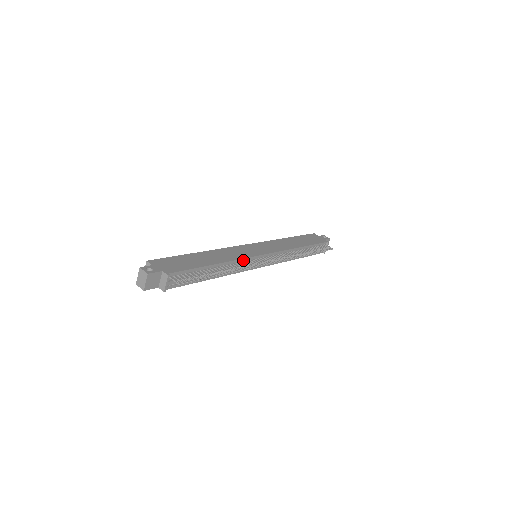
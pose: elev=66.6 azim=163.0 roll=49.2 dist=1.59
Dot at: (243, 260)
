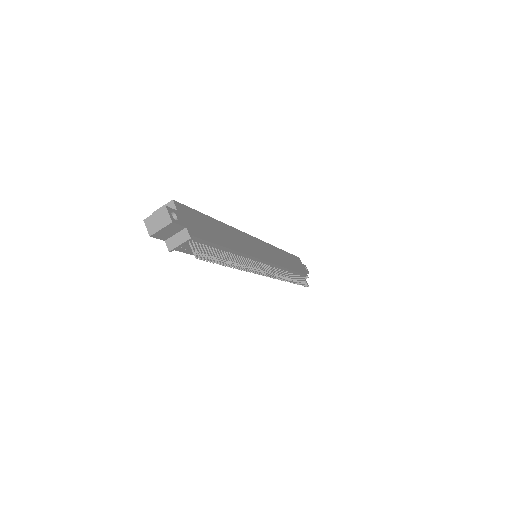
Dot at: (251, 258)
